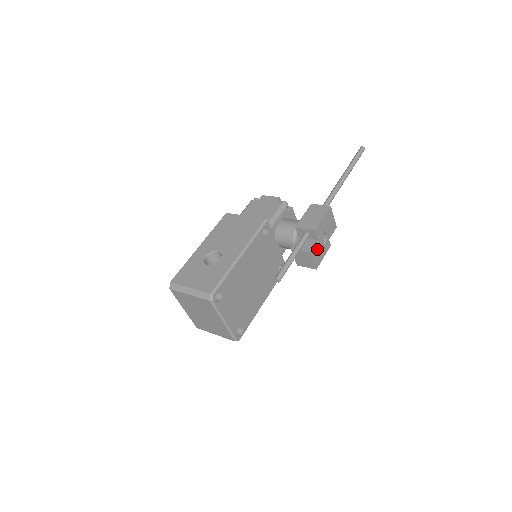
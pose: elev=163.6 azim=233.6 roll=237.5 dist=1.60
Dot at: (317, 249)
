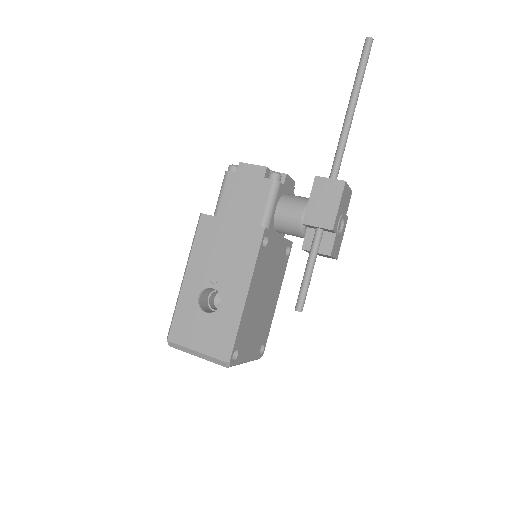
Dot at: (336, 242)
